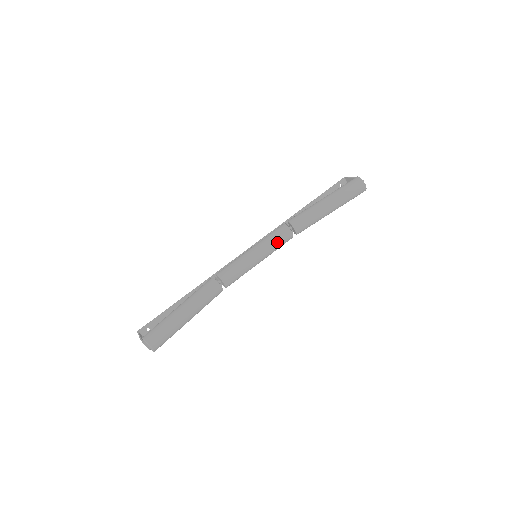
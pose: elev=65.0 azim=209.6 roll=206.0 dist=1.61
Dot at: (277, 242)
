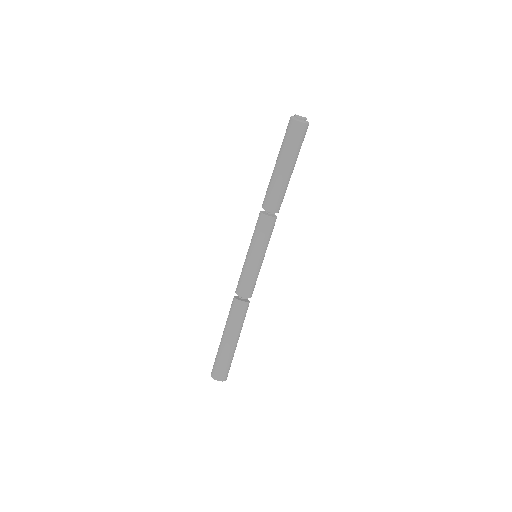
Dot at: (262, 234)
